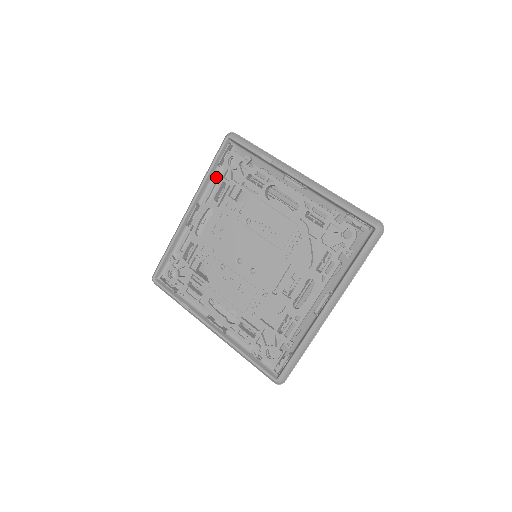
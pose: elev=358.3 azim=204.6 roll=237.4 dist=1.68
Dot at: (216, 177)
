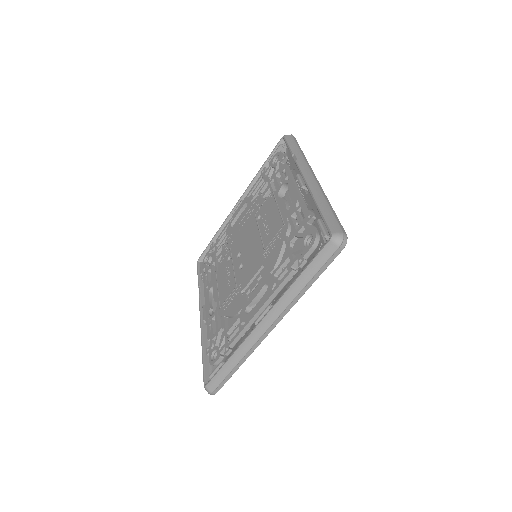
Dot at: (261, 174)
